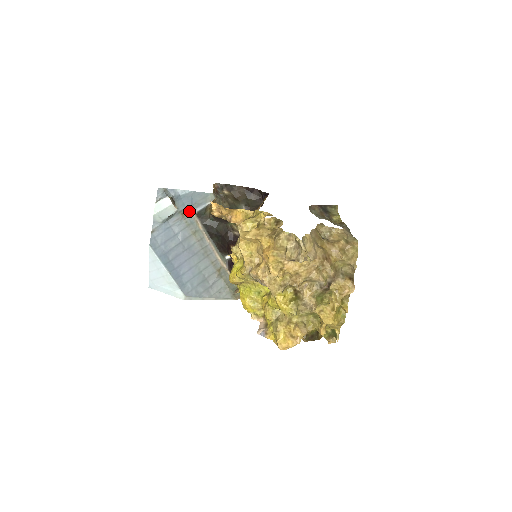
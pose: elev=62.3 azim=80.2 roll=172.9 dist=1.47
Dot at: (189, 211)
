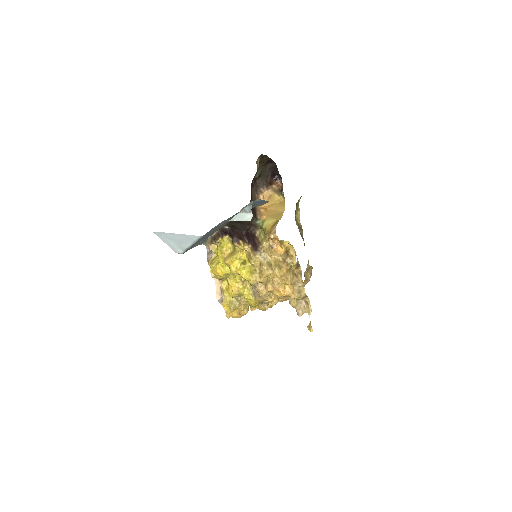
Dot at: occluded
